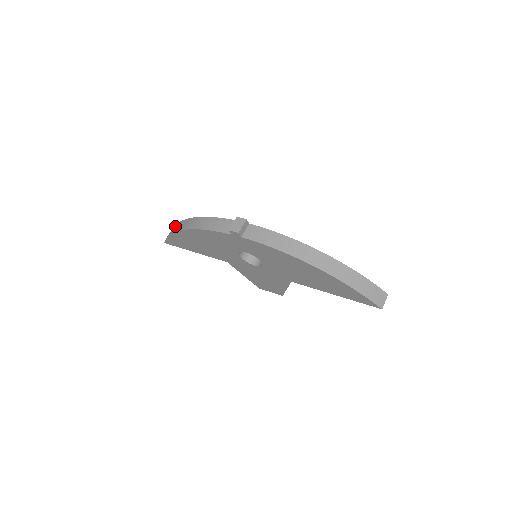
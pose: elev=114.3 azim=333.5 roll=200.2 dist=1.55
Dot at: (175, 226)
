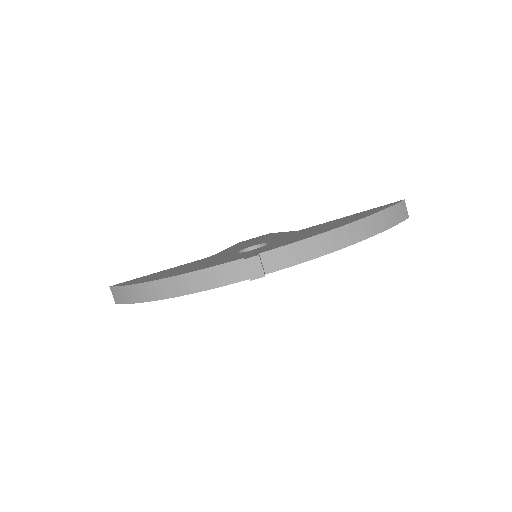
Dot at: (130, 291)
